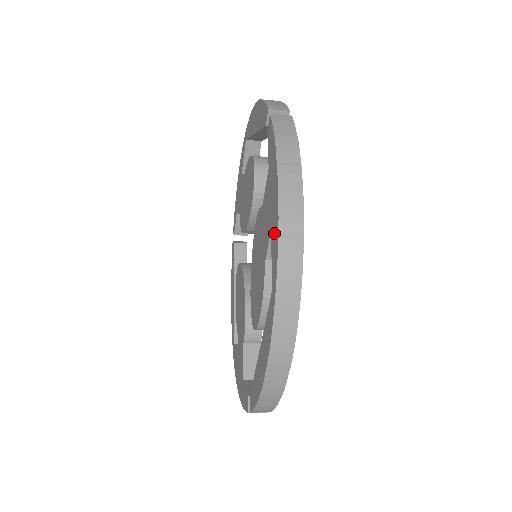
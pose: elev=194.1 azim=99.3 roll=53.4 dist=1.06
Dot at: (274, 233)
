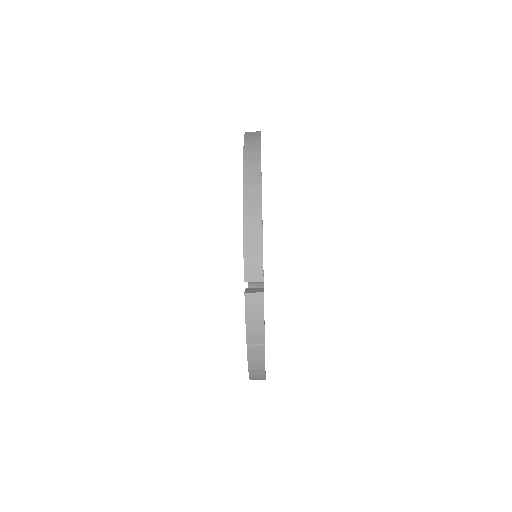
Dot at: occluded
